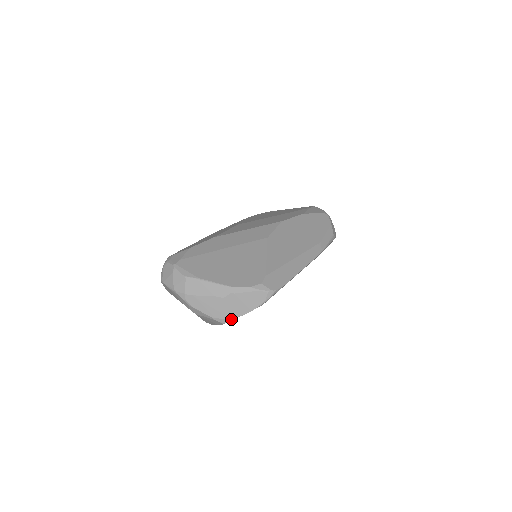
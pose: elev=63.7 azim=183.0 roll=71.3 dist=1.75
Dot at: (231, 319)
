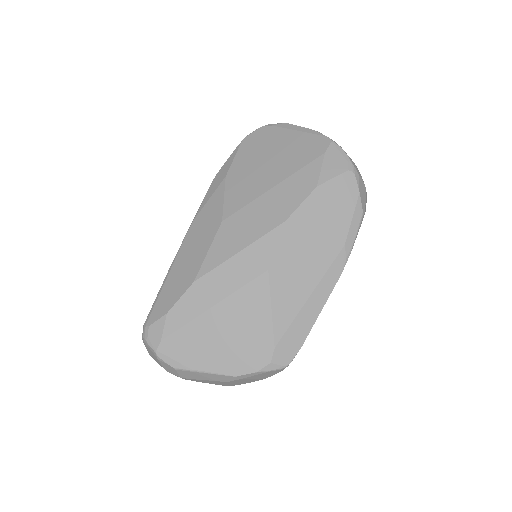
Dot at: occluded
